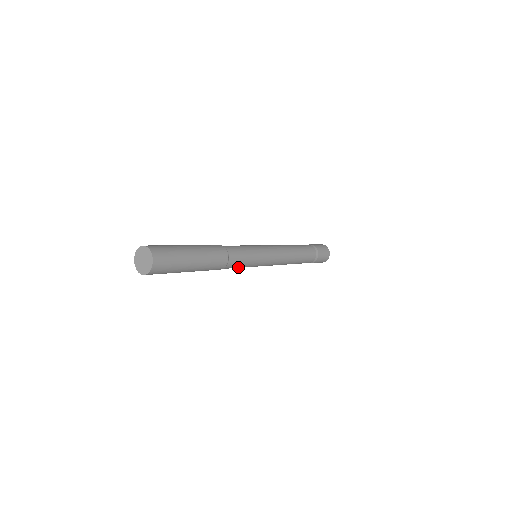
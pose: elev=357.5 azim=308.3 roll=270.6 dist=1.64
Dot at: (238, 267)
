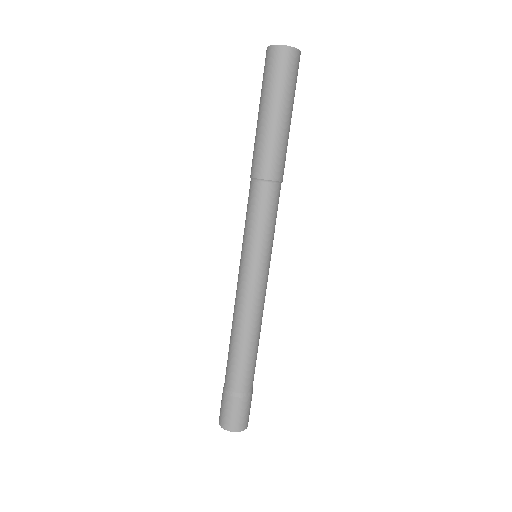
Dot at: (269, 214)
